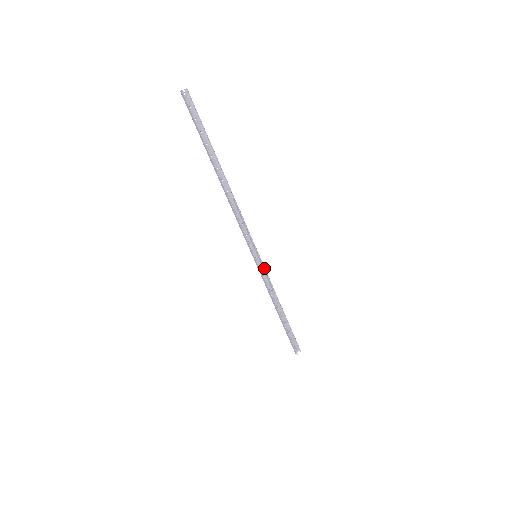
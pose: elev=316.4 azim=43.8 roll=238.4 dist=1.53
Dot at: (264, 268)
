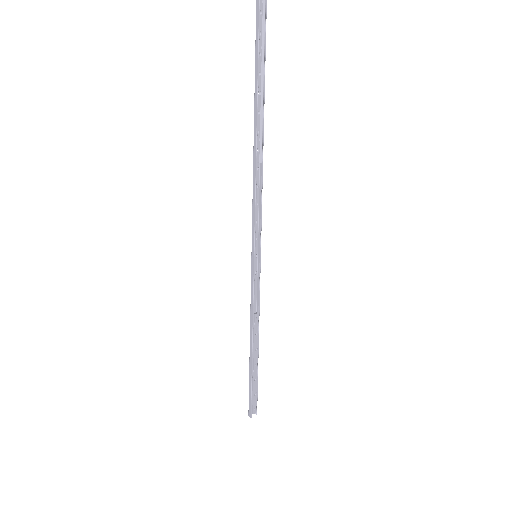
Dot at: (259, 277)
